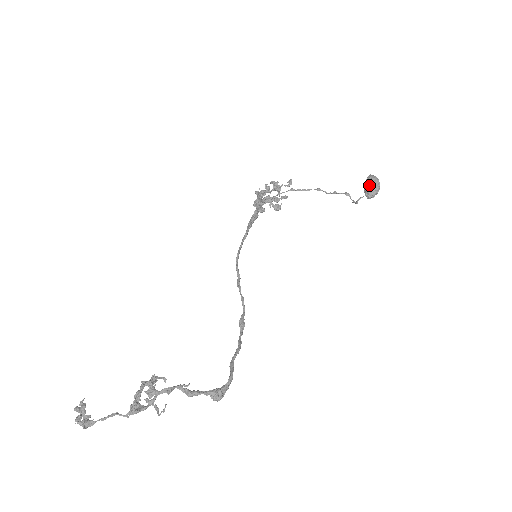
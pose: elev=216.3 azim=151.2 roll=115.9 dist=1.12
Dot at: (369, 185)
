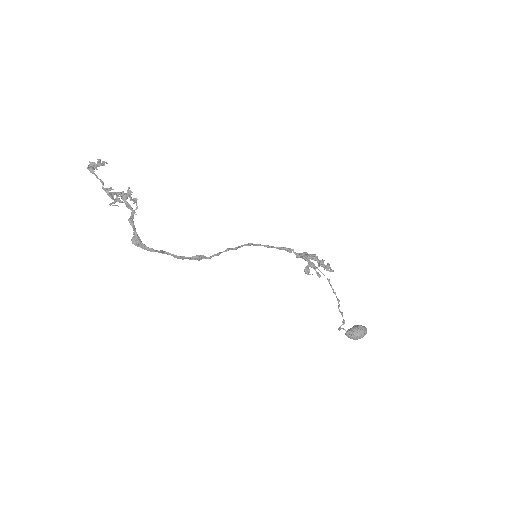
Dot at: (356, 328)
